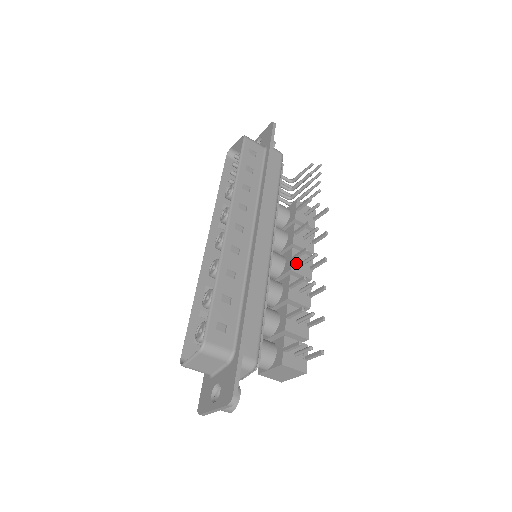
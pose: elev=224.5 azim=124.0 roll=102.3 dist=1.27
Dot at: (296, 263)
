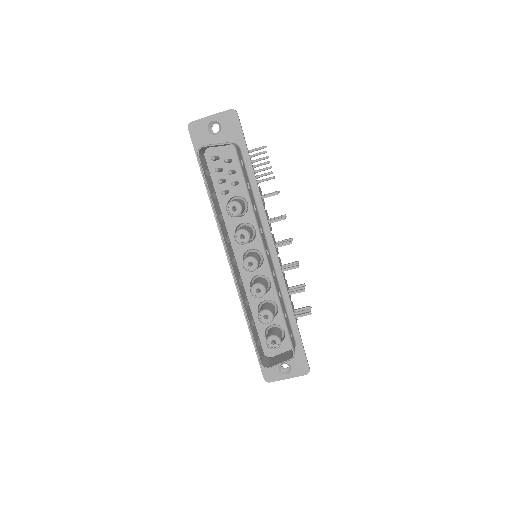
Dot at: occluded
